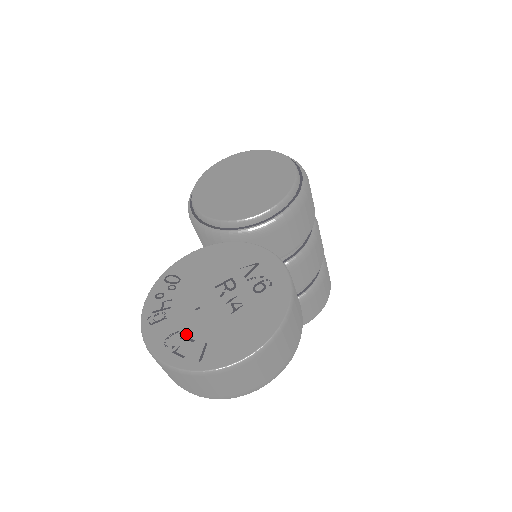
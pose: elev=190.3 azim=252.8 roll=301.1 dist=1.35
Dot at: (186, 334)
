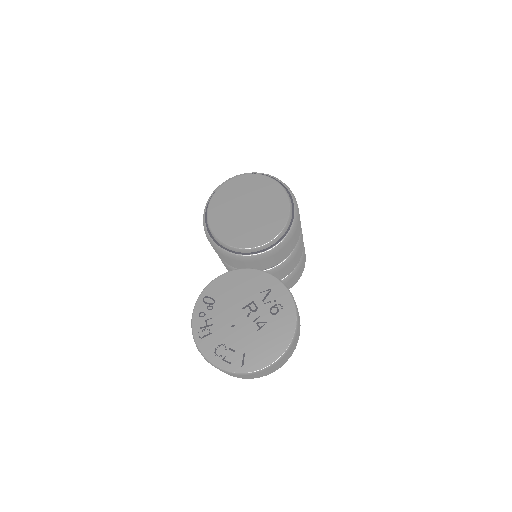
Dot at: (229, 346)
